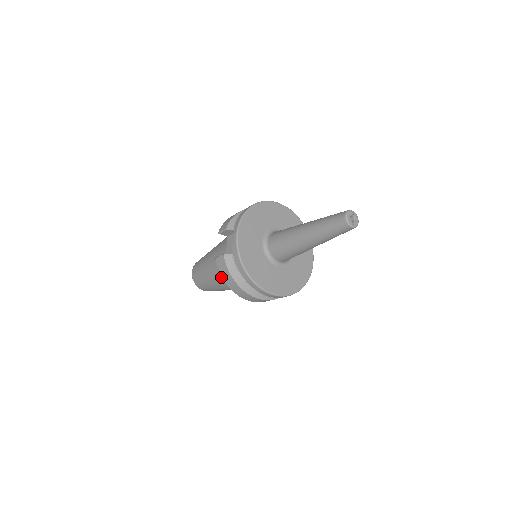
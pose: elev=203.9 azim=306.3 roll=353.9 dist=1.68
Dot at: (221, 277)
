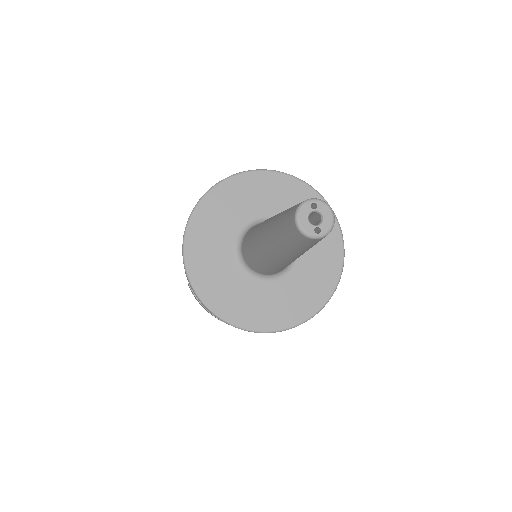
Dot at: occluded
